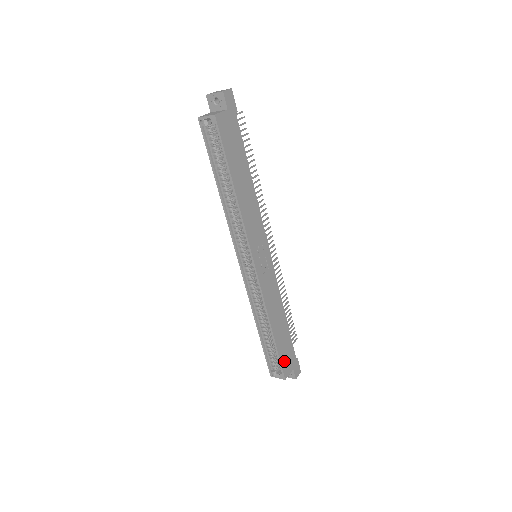
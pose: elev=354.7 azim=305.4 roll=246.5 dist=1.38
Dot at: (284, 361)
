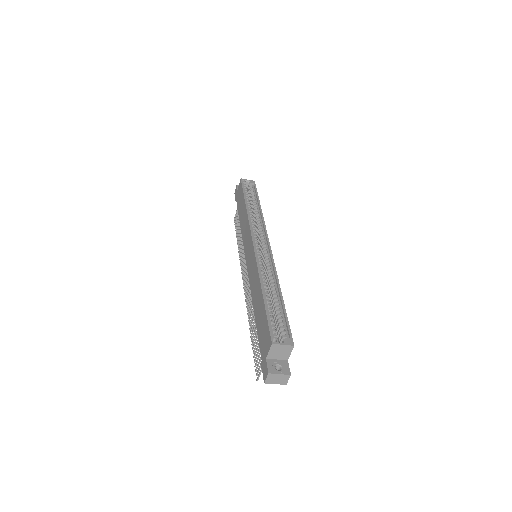
Dot at: occluded
